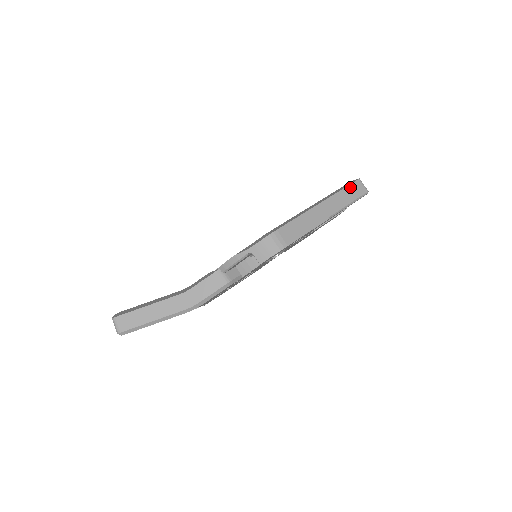
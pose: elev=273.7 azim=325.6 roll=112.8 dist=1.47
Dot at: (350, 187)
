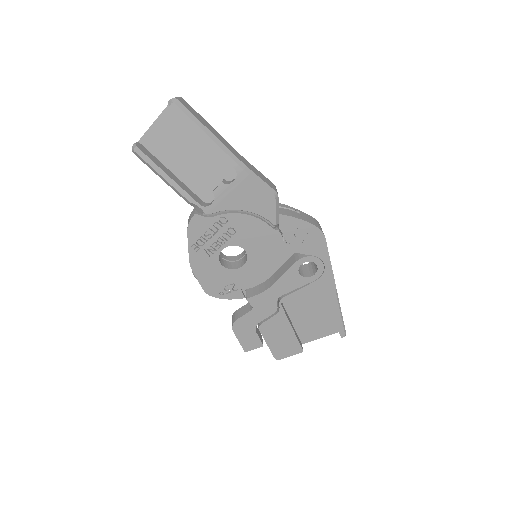
Dot at: occluded
